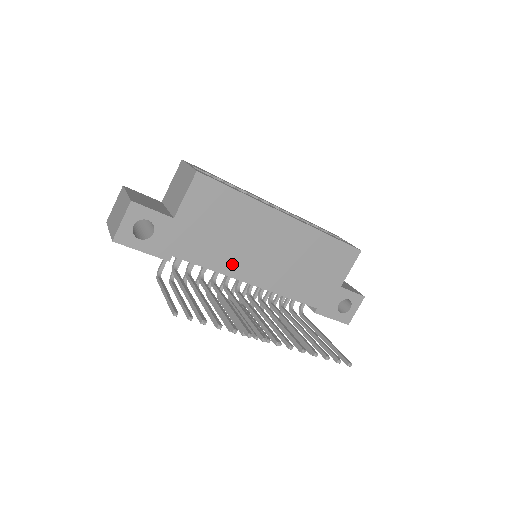
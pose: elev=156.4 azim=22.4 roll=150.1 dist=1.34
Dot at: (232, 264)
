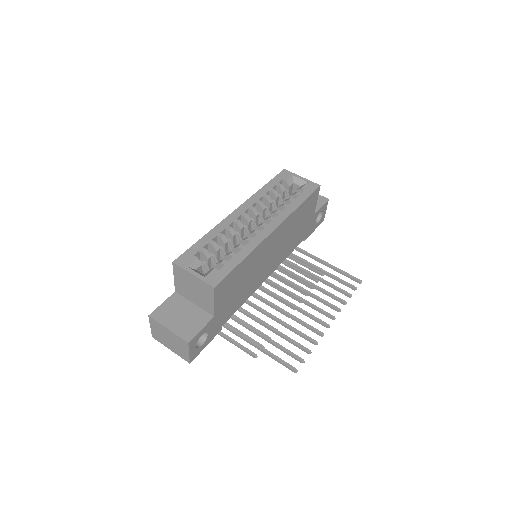
Dot at: (254, 286)
